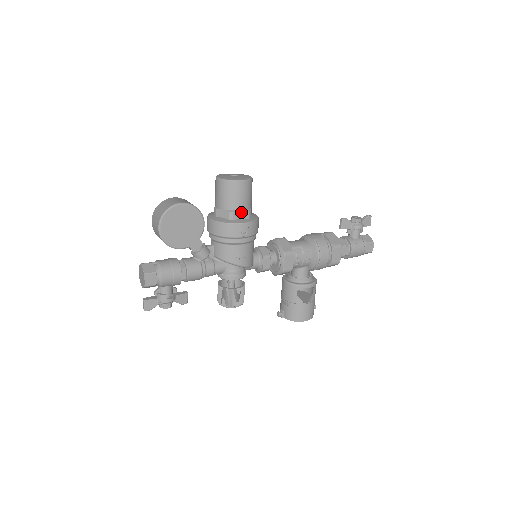
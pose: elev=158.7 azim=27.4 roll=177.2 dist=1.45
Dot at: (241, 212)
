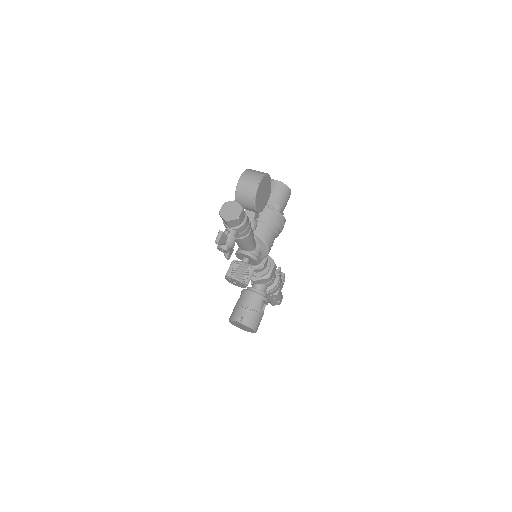
Dot at: (282, 212)
